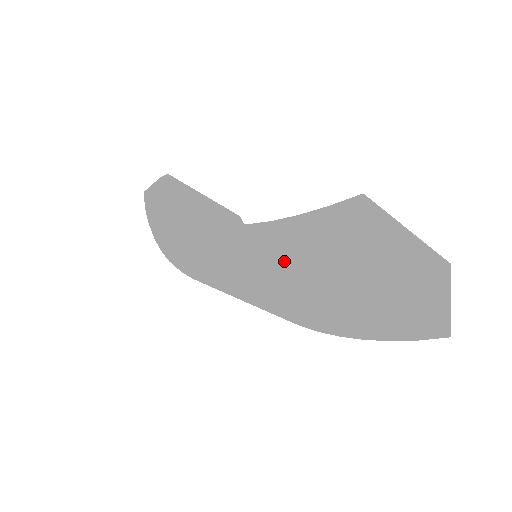
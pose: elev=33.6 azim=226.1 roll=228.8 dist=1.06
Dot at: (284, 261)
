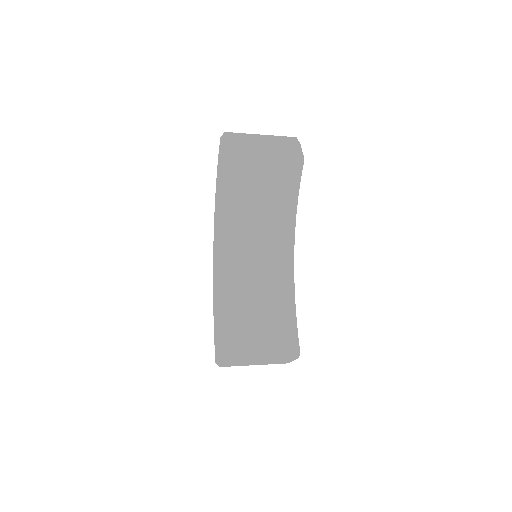
Dot at: (215, 332)
